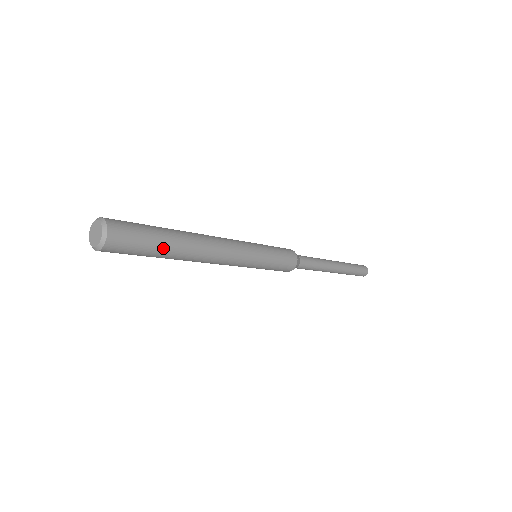
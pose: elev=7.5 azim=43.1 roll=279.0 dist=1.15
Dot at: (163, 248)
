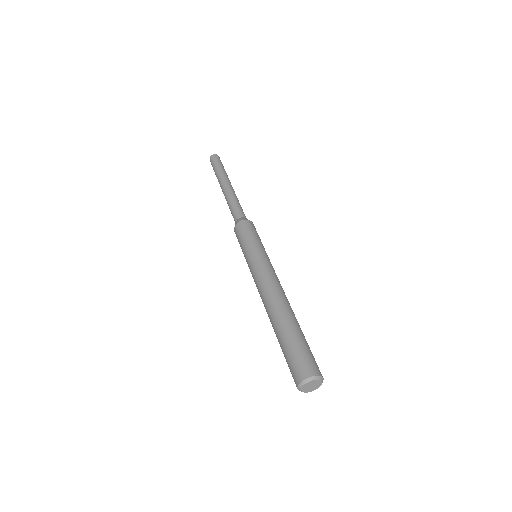
Dot at: occluded
